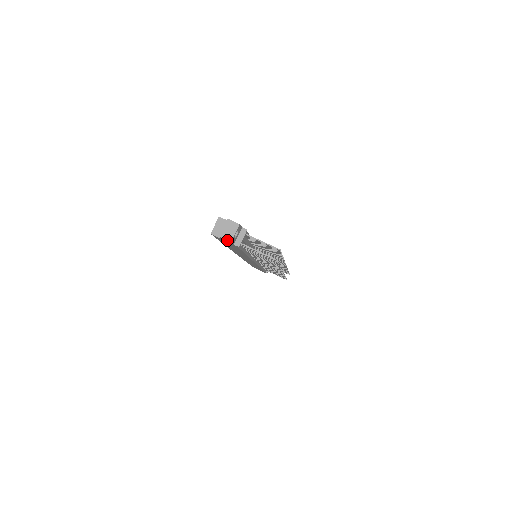
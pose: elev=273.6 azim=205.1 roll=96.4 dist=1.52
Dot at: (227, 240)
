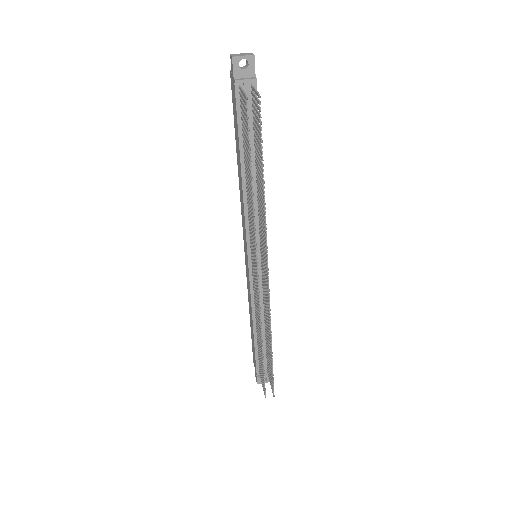
Dot at: (232, 56)
